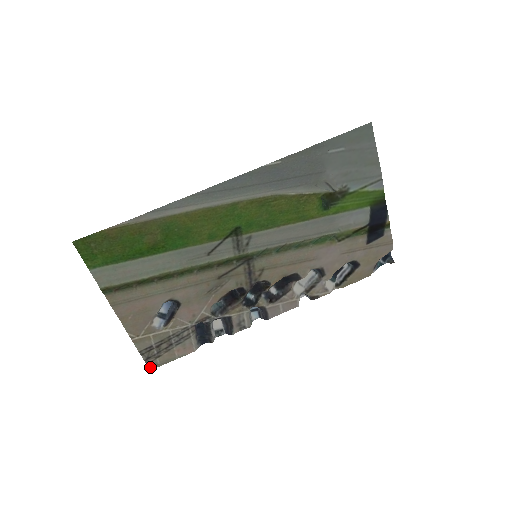
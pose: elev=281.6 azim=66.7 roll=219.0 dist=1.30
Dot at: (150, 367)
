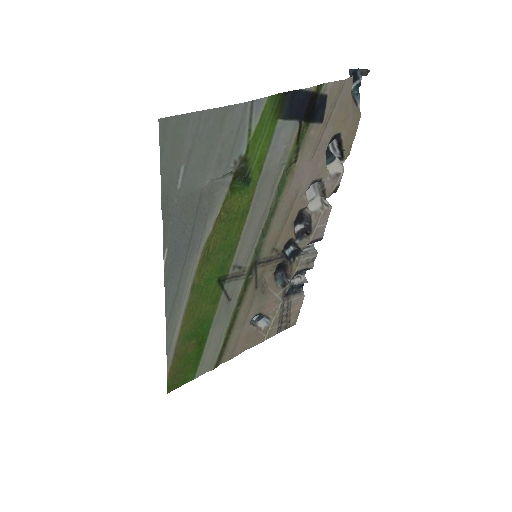
Dot at: (293, 325)
